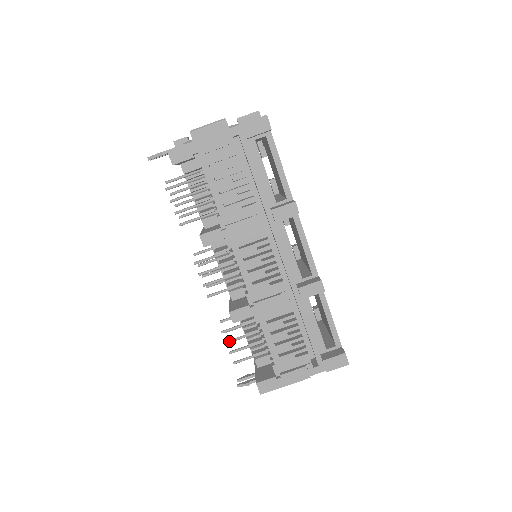
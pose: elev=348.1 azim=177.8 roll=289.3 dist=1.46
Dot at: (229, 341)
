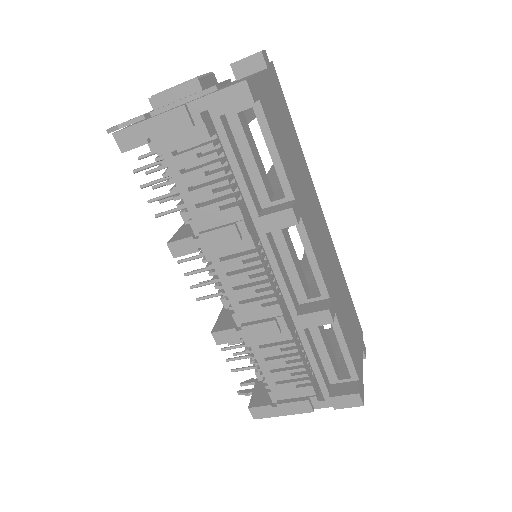
Dot at: (225, 349)
